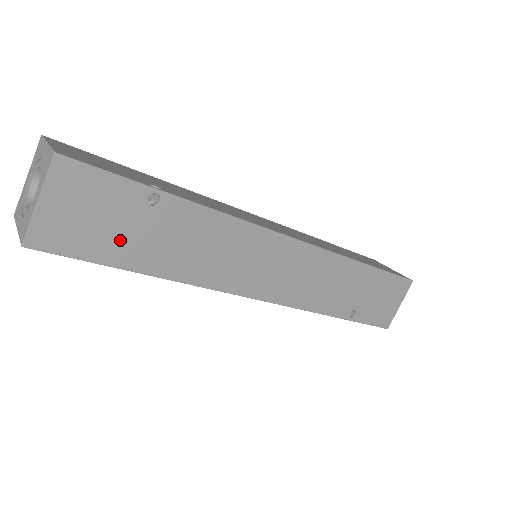
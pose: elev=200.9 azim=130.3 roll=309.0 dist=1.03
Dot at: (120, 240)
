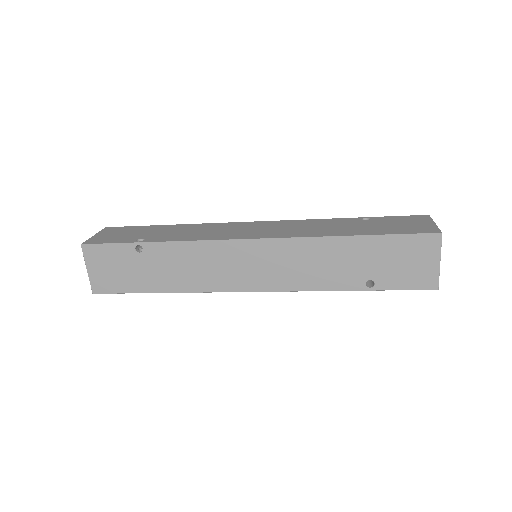
Dot at: (134, 277)
